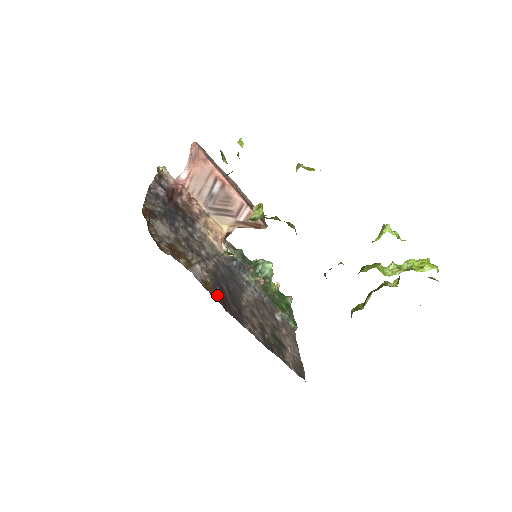
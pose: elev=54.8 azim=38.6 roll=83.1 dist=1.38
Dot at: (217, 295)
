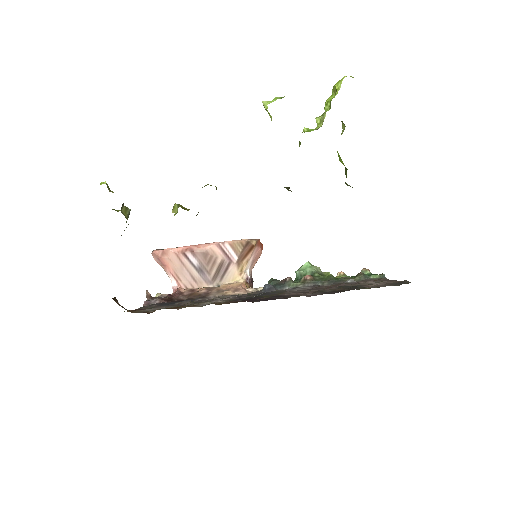
Dot at: occluded
